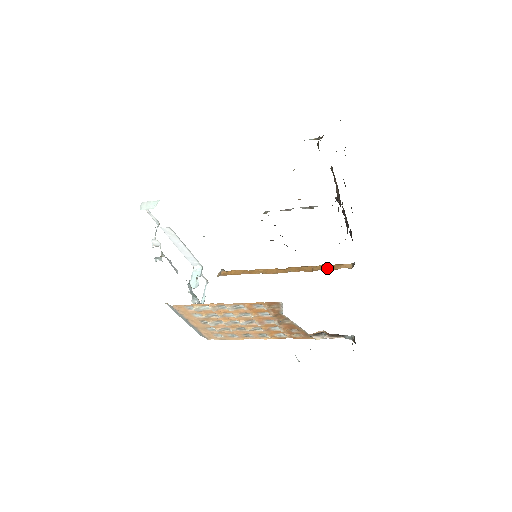
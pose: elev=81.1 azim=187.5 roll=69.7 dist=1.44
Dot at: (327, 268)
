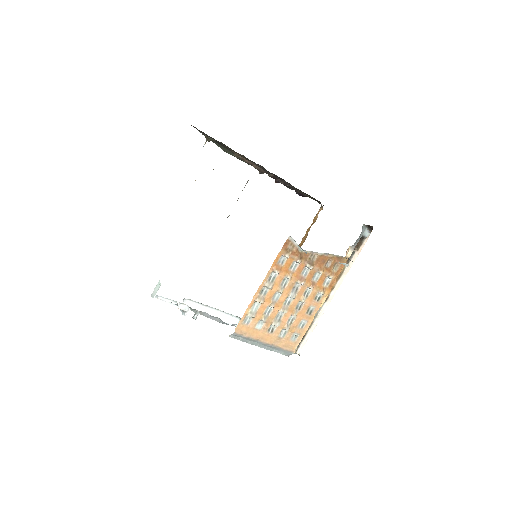
Dot at: occluded
